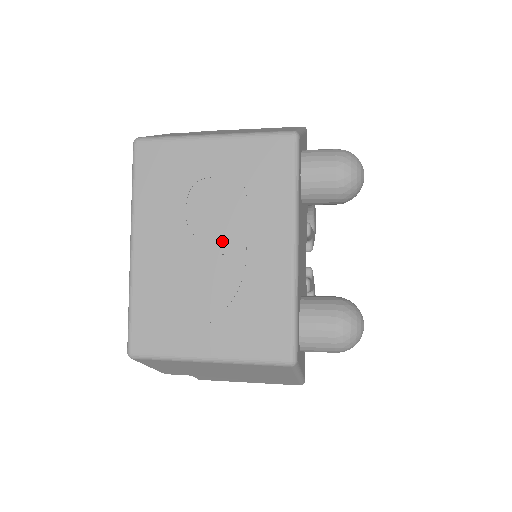
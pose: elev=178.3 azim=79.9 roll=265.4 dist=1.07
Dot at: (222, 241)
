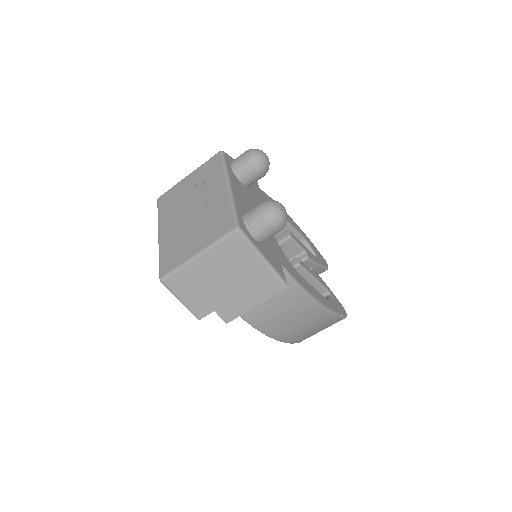
Dot at: (197, 205)
